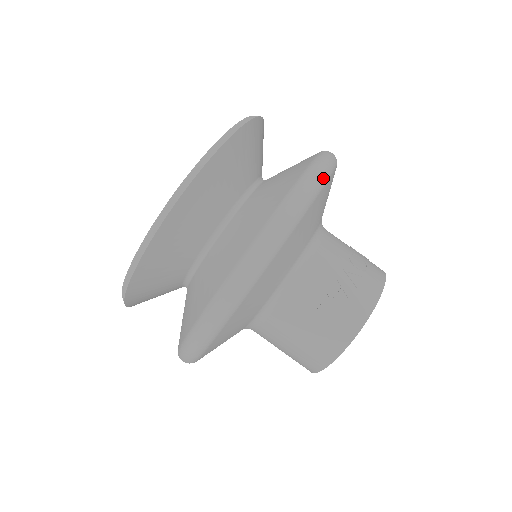
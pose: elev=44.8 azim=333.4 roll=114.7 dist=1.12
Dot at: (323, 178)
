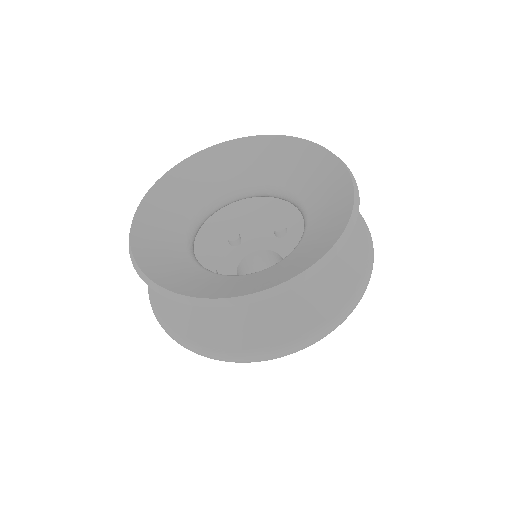
Dot at: occluded
